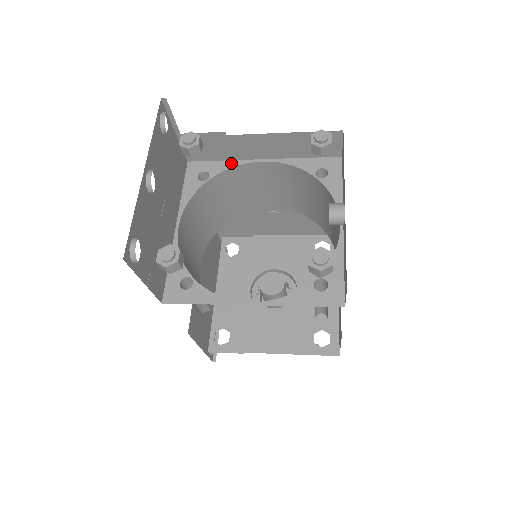
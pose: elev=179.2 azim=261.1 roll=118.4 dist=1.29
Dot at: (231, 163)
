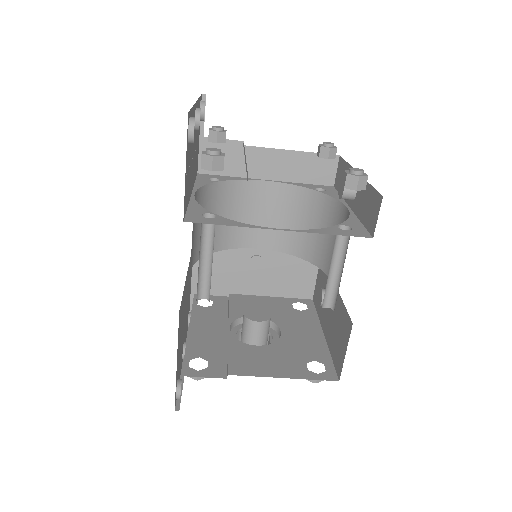
Dot at: (239, 178)
